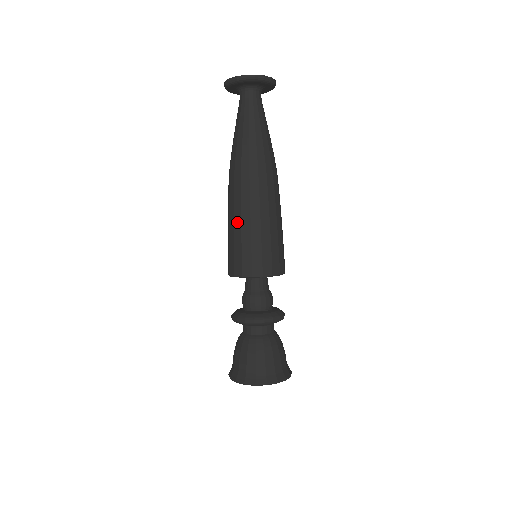
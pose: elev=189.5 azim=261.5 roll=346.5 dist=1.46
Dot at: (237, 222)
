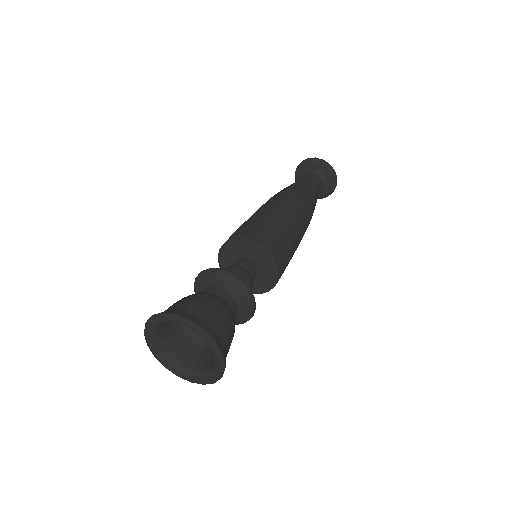
Dot at: occluded
